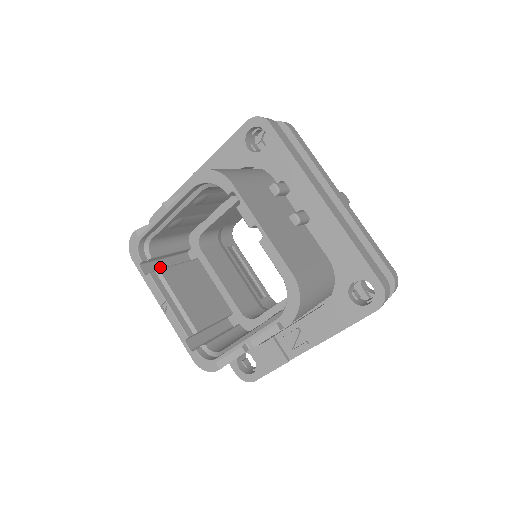
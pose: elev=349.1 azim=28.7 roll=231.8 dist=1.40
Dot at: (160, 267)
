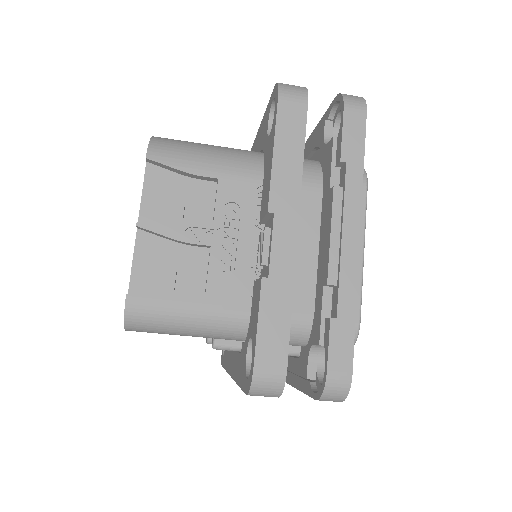
Dot at: occluded
